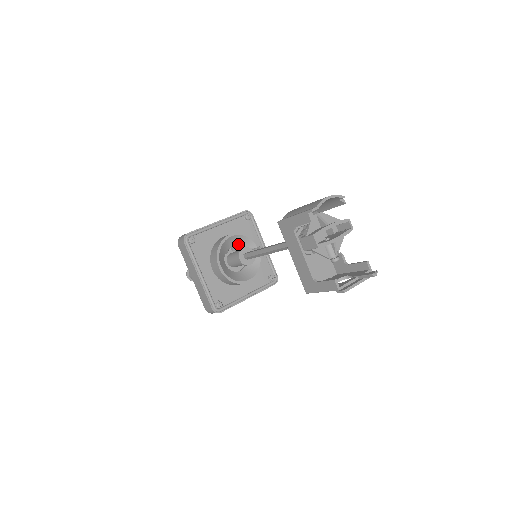
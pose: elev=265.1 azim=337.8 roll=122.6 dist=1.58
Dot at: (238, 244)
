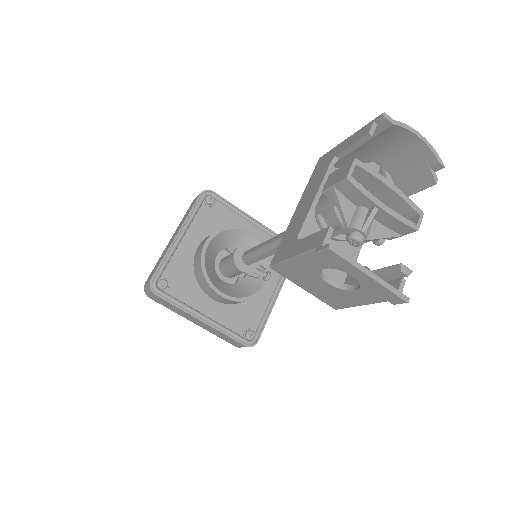
Dot at: occluded
